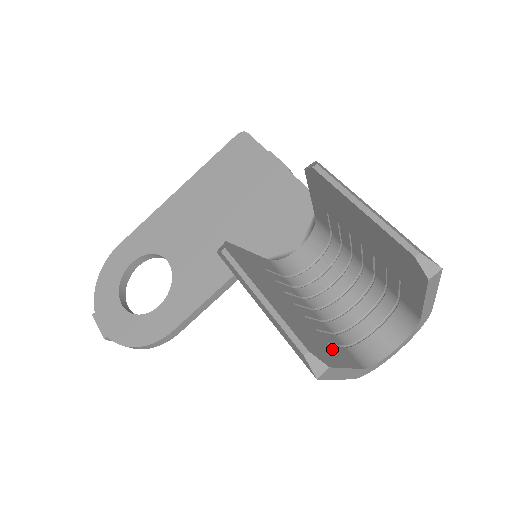
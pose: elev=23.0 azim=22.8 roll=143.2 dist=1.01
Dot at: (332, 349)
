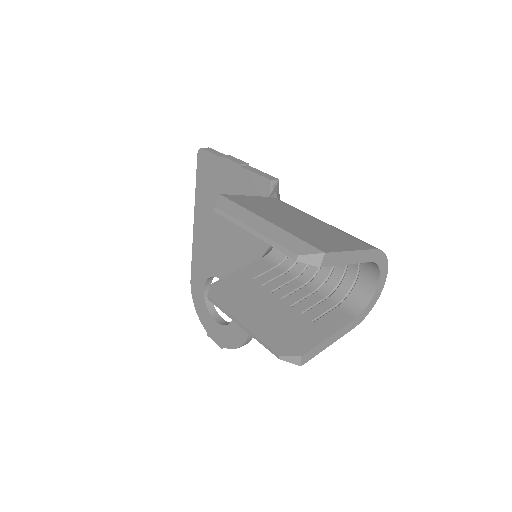
Dot at: (315, 325)
